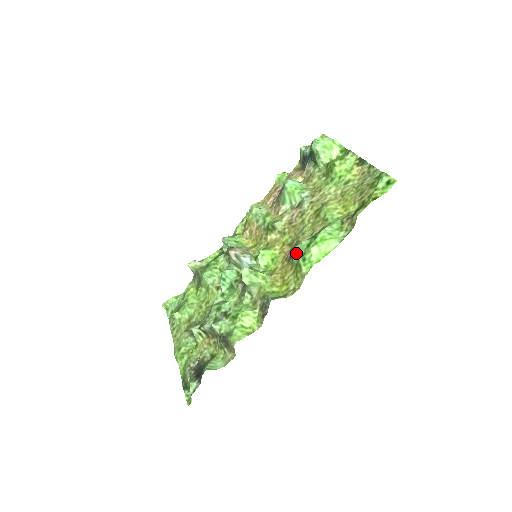
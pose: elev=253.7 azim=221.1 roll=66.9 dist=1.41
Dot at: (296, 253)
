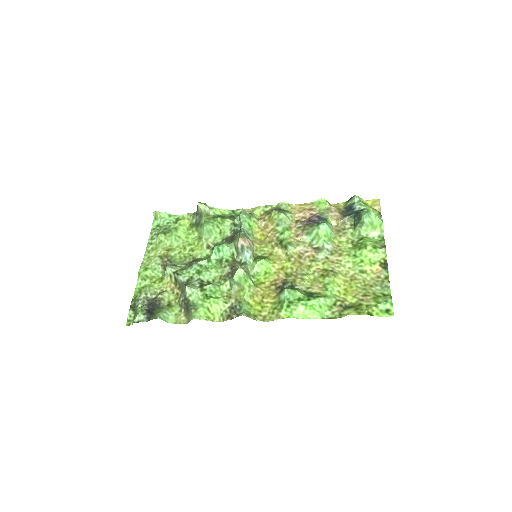
Dot at: (287, 295)
